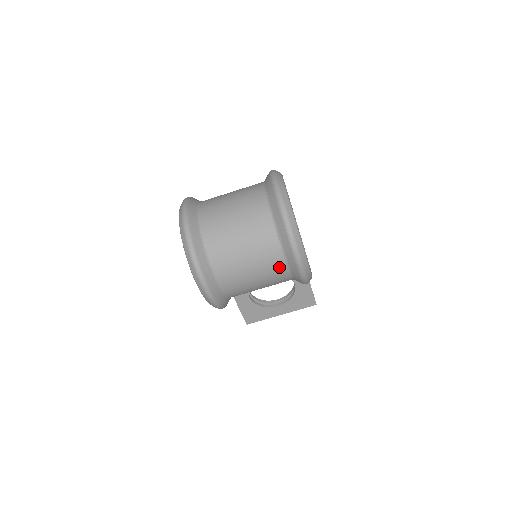
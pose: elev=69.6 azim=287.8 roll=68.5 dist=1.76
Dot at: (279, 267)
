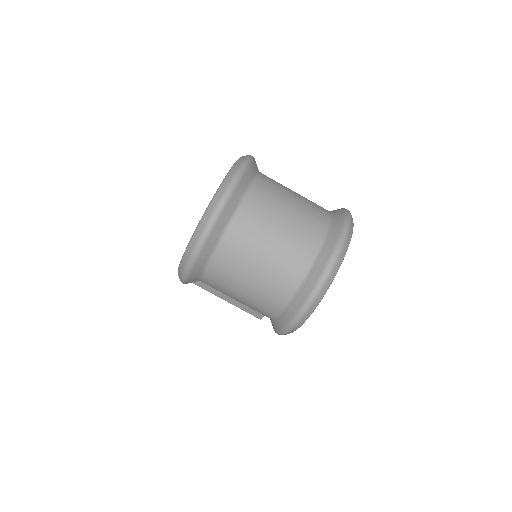
Dot at: (270, 308)
